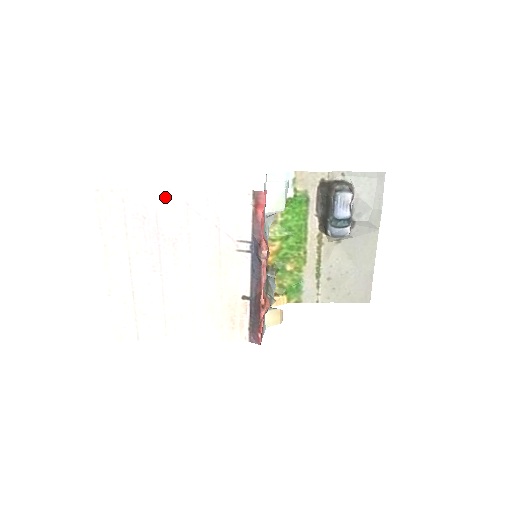
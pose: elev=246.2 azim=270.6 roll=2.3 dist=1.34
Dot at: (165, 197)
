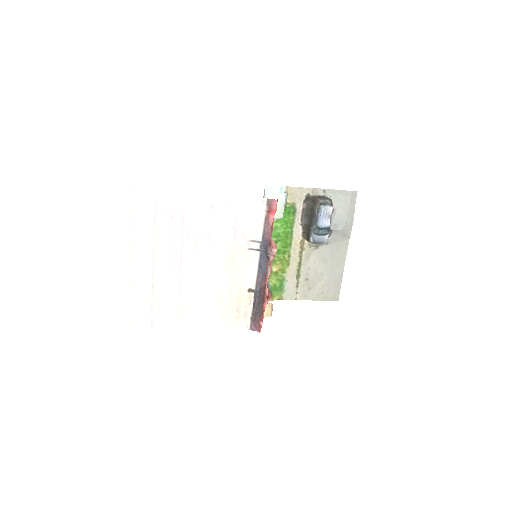
Dot at: (193, 200)
